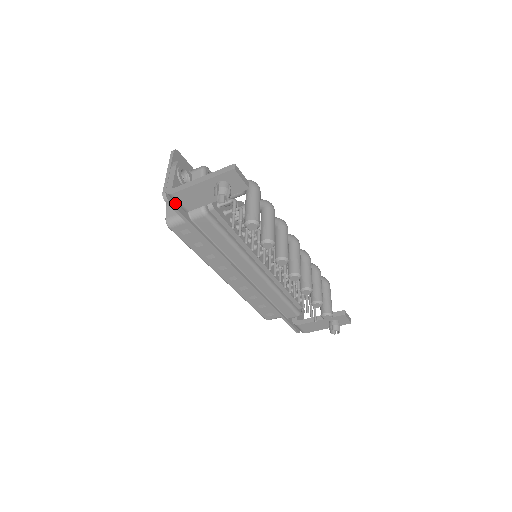
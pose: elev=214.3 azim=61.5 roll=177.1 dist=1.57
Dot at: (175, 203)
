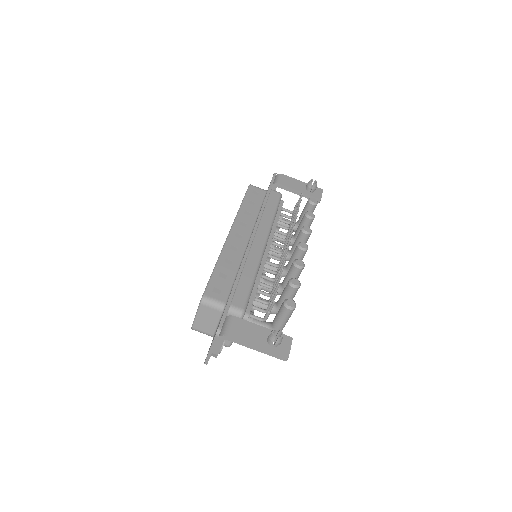
Dot at: (274, 180)
